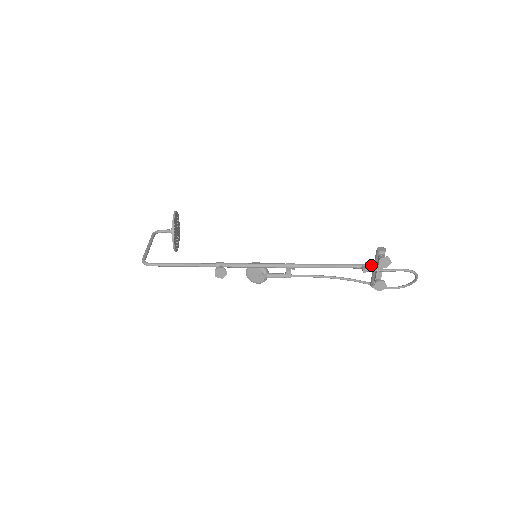
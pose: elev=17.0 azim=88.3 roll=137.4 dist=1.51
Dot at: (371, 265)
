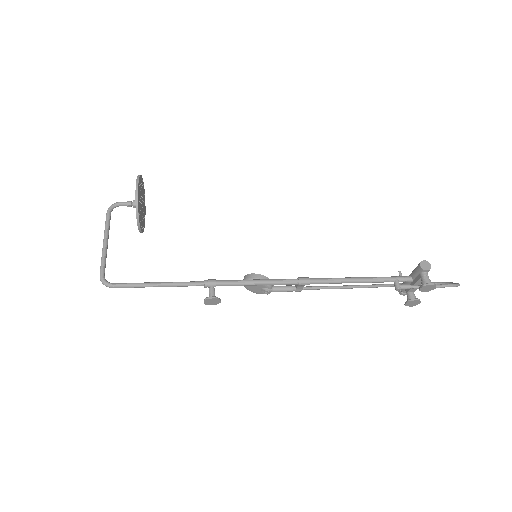
Dot at: (407, 279)
